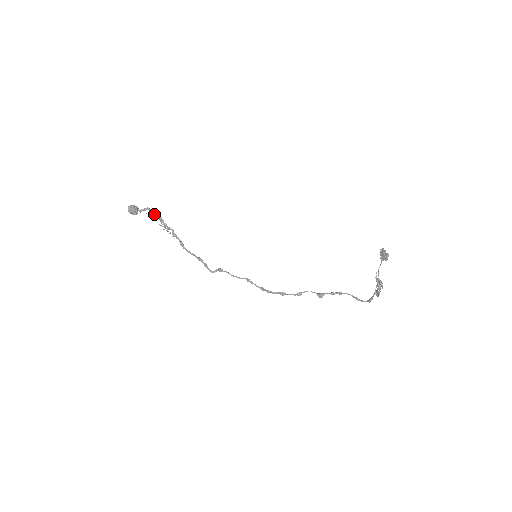
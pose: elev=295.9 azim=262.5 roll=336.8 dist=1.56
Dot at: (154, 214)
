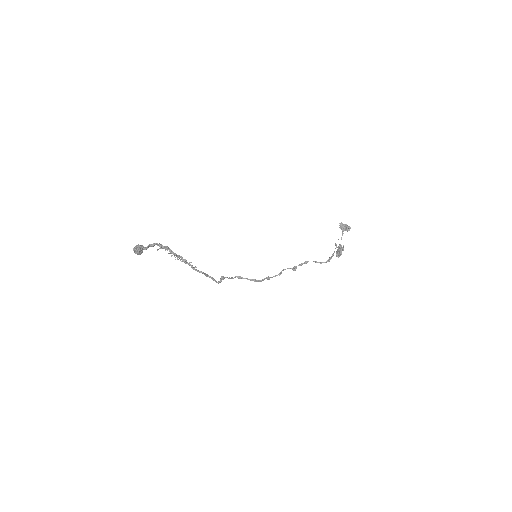
Dot at: (164, 247)
